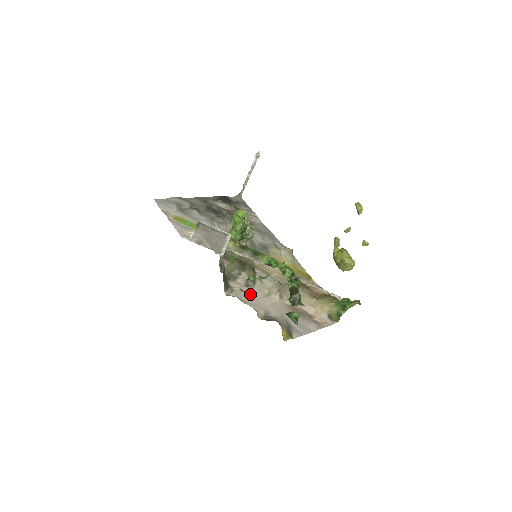
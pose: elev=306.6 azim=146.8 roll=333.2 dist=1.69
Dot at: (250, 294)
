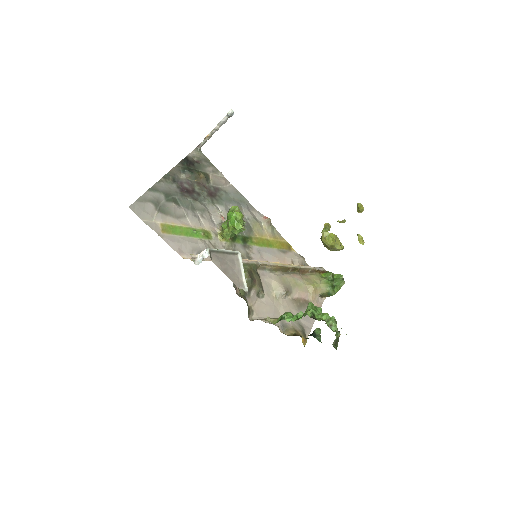
Dot at: (265, 306)
